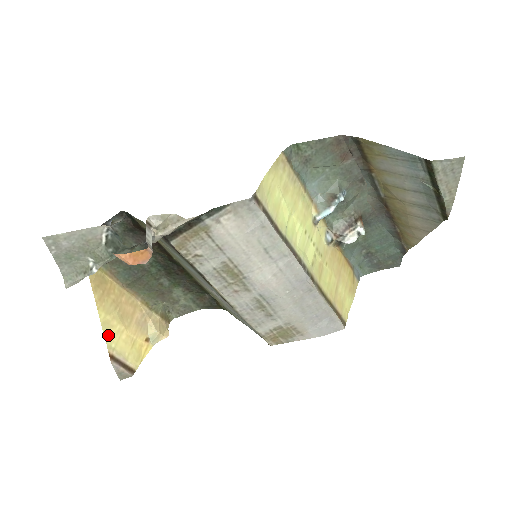
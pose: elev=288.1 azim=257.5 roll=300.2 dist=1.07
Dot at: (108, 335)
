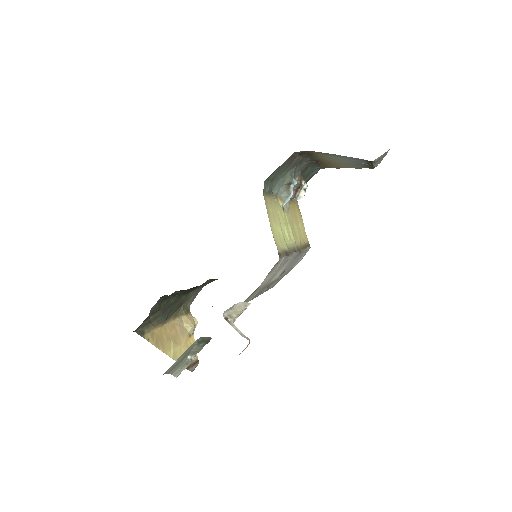
Dot at: occluded
